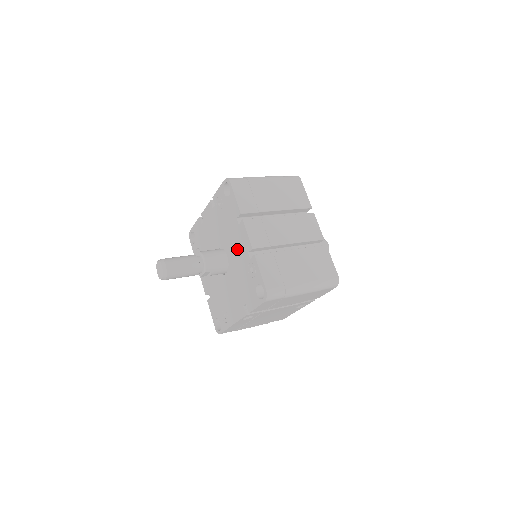
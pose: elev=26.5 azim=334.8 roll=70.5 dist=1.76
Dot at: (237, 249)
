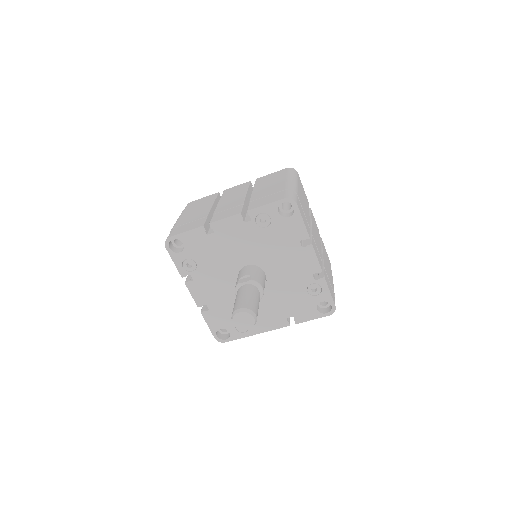
Dot at: (291, 269)
